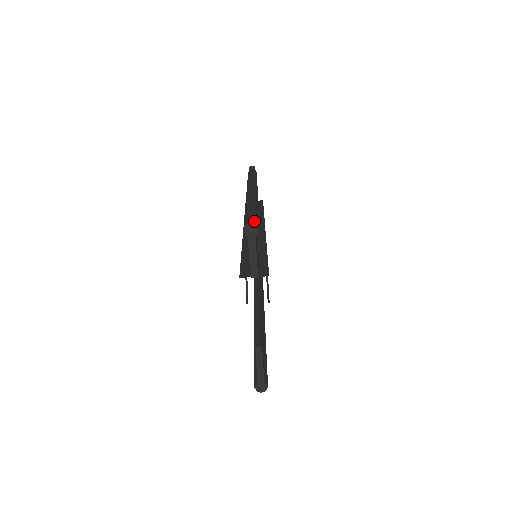
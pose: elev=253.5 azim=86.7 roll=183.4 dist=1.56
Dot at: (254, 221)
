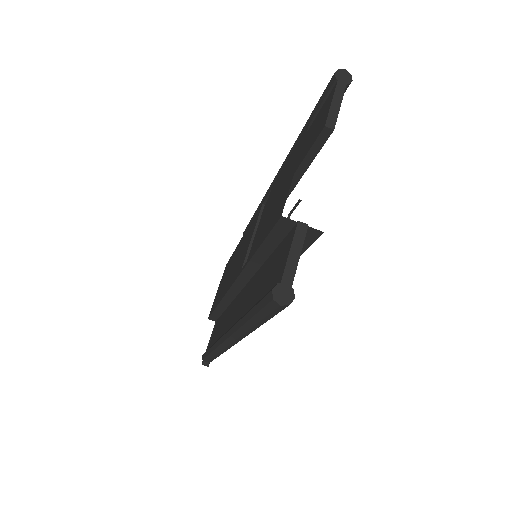
Dot at: occluded
